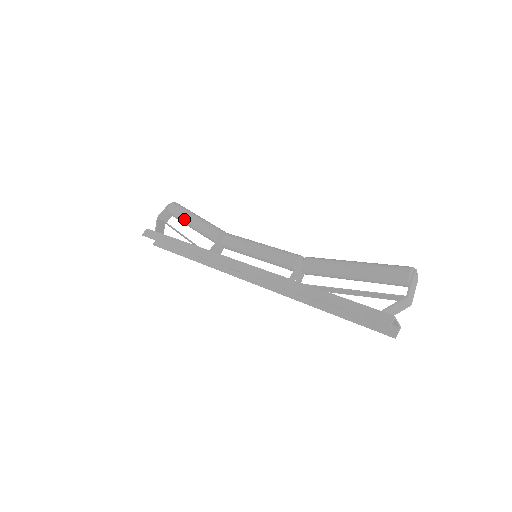
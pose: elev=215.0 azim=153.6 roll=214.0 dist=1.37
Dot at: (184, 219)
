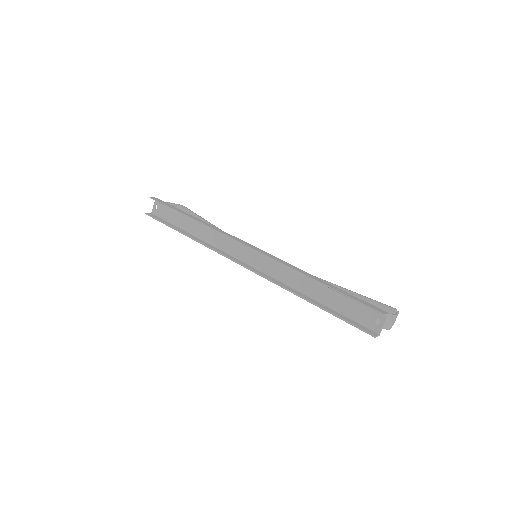
Dot at: (193, 215)
